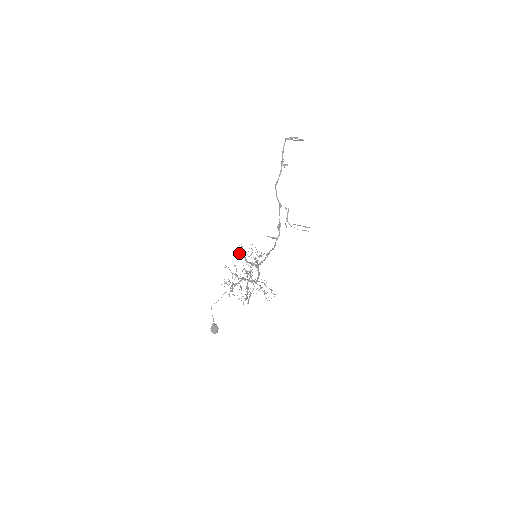
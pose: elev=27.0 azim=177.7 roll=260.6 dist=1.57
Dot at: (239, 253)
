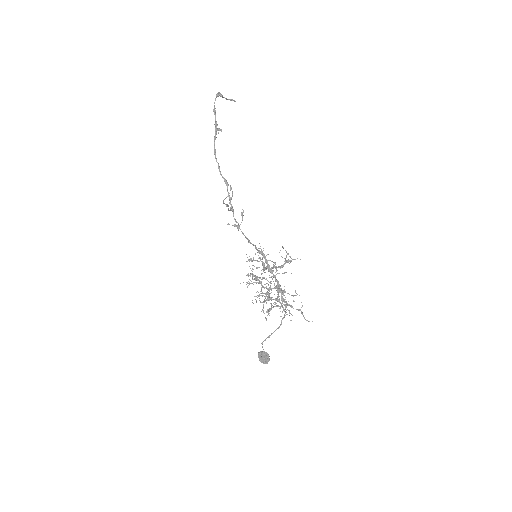
Dot at: occluded
